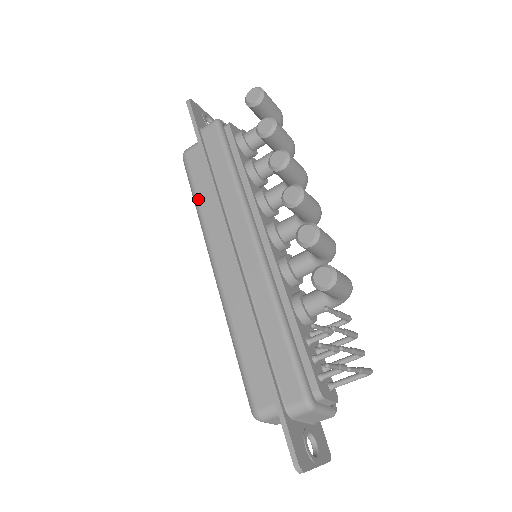
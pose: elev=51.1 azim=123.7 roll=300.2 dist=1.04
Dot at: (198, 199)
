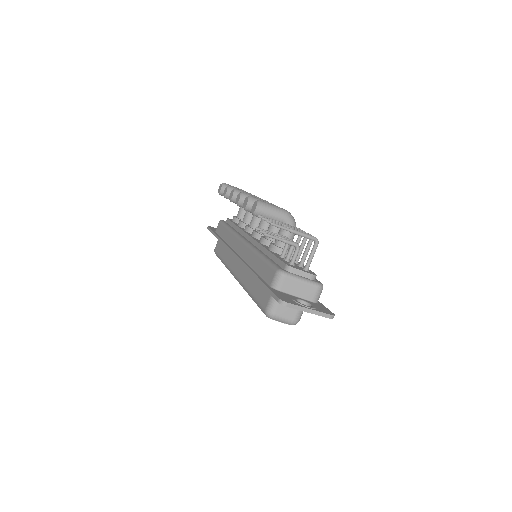
Dot at: (222, 259)
